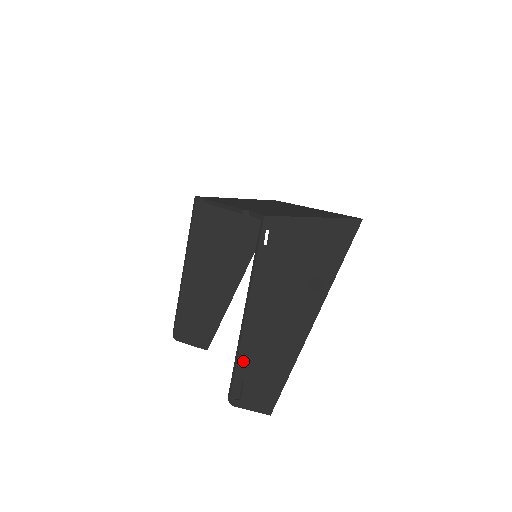
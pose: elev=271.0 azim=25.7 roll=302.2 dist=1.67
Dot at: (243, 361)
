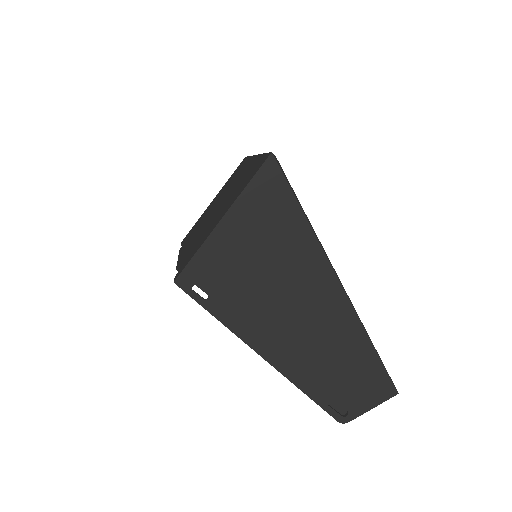
Dot at: (311, 388)
